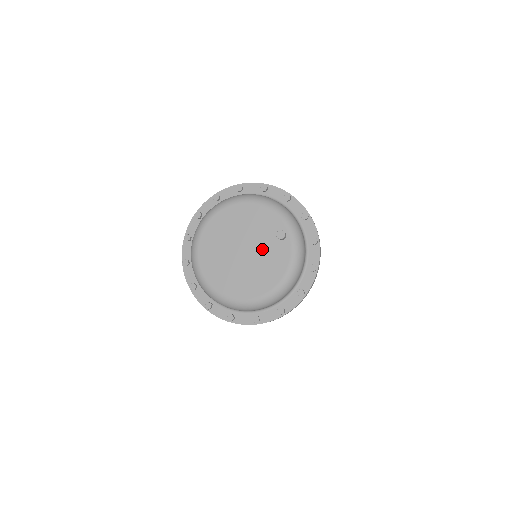
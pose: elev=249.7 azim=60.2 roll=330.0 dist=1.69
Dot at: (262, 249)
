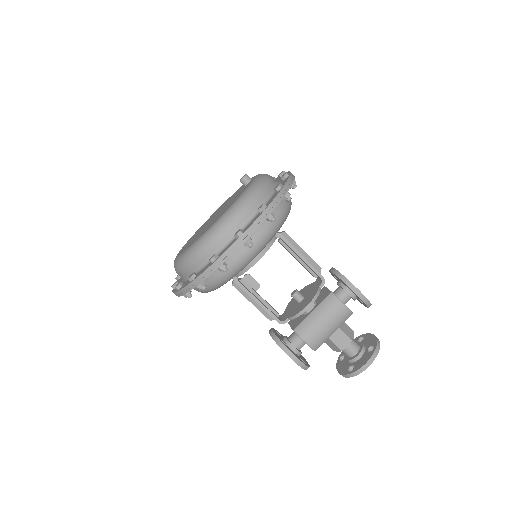
Dot at: occluded
